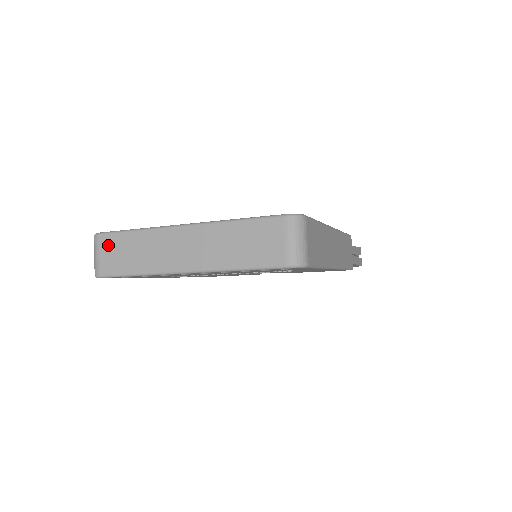
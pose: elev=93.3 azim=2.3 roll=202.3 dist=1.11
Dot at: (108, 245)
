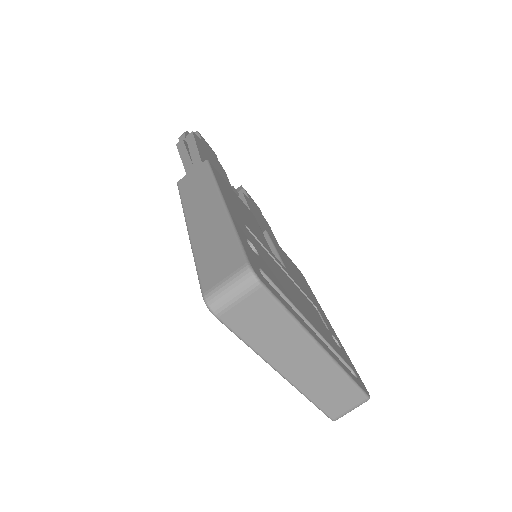
Dot at: (258, 304)
